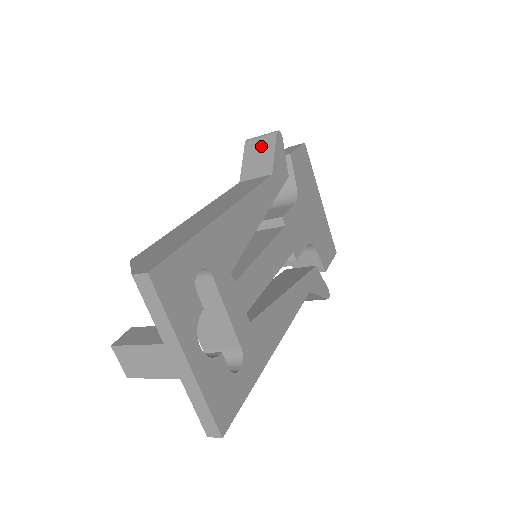
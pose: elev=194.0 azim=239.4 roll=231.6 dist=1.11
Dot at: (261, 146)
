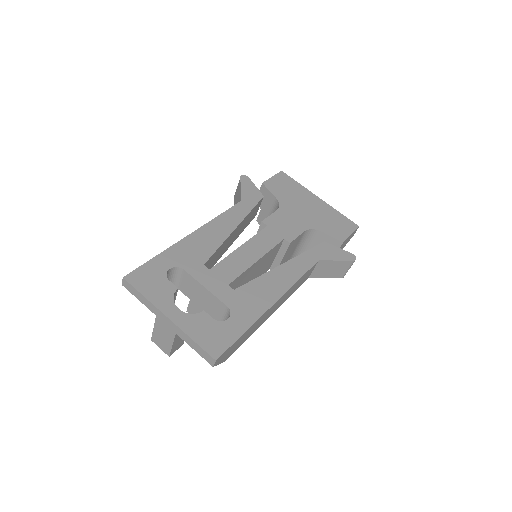
Dot at: (237, 191)
